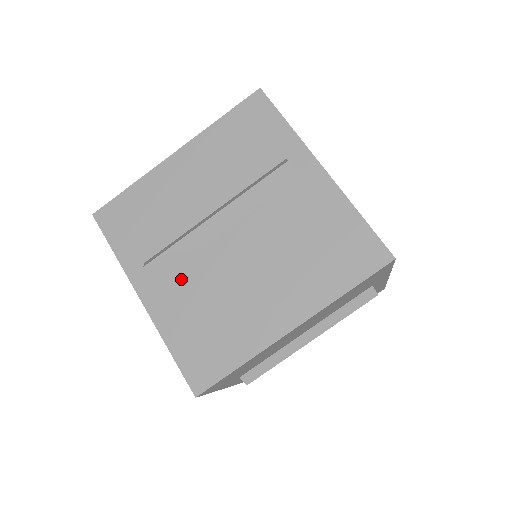
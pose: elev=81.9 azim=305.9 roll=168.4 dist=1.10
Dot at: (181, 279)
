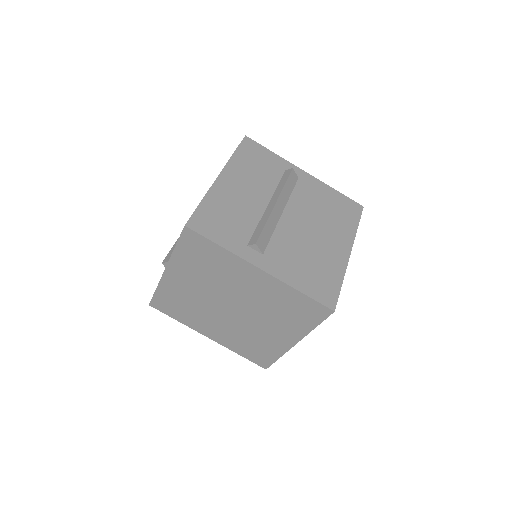
Dot at: (277, 248)
